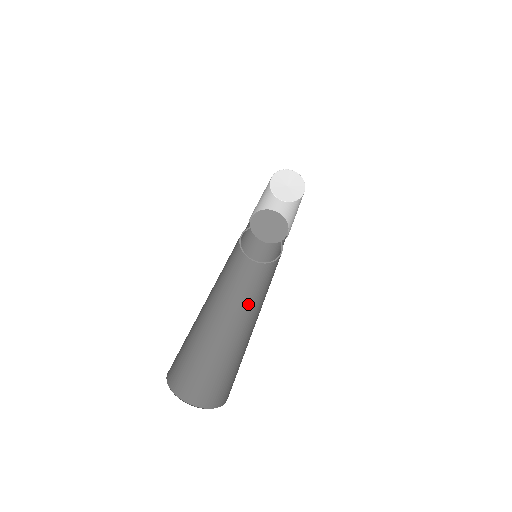
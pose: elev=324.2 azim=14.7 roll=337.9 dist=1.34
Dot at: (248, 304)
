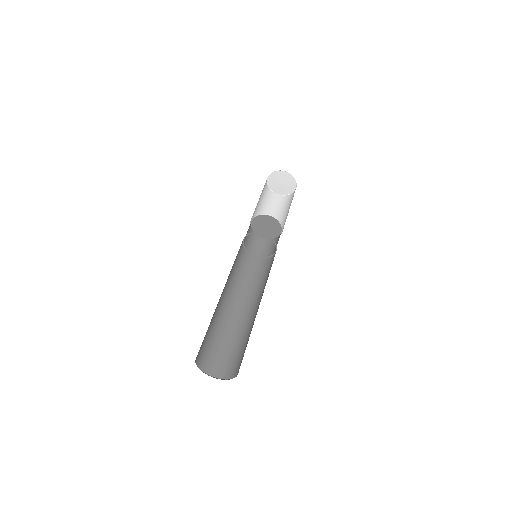
Dot at: (261, 293)
